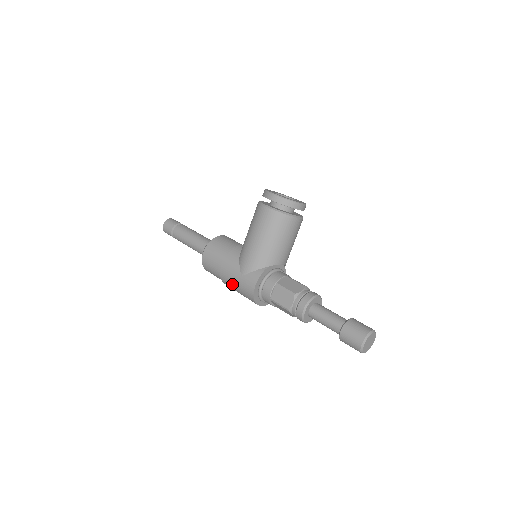
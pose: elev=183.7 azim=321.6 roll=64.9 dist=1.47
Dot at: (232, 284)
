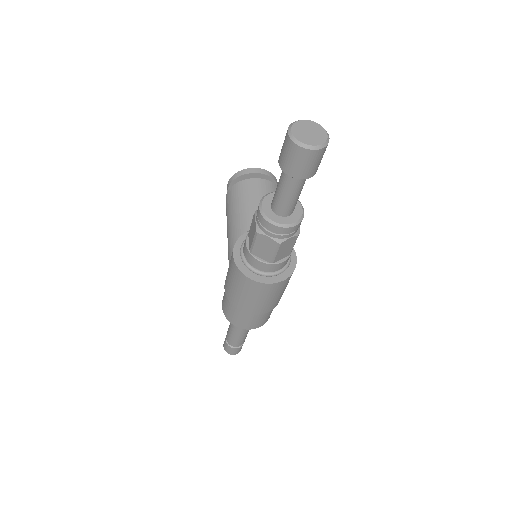
Dot at: (233, 292)
